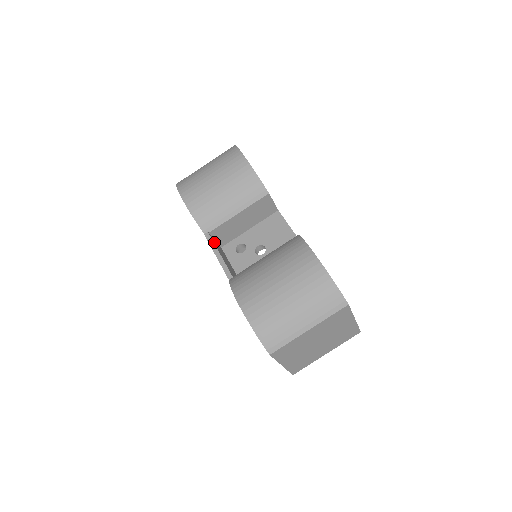
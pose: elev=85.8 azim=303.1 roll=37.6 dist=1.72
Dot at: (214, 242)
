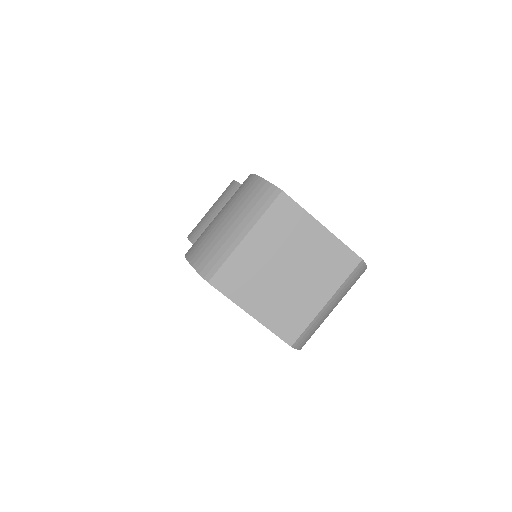
Dot at: occluded
